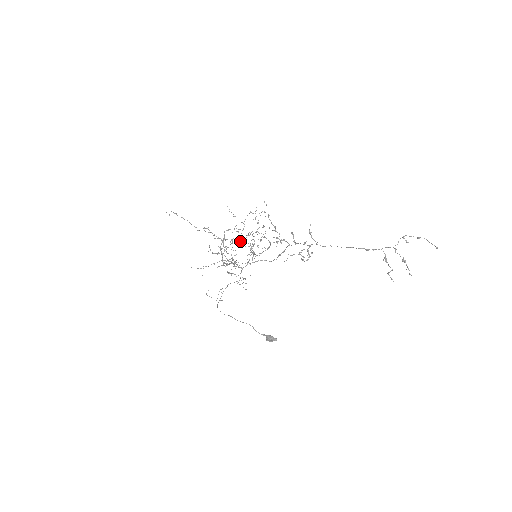
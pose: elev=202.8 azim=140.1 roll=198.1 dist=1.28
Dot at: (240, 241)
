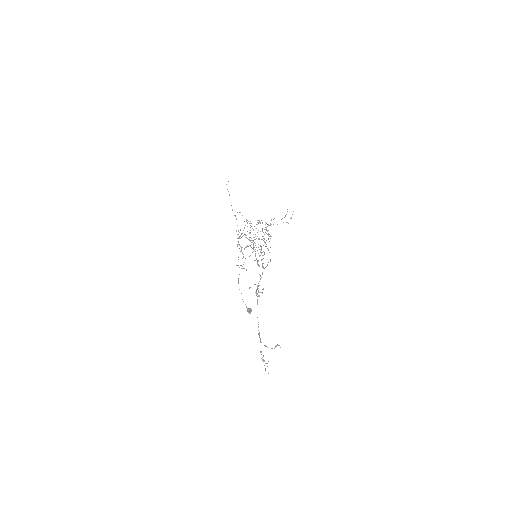
Dot at: (250, 240)
